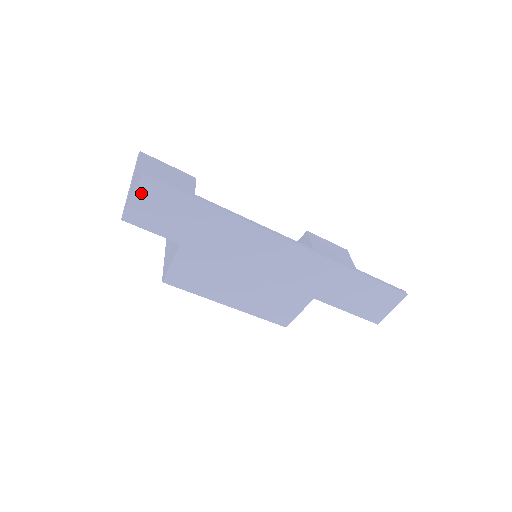
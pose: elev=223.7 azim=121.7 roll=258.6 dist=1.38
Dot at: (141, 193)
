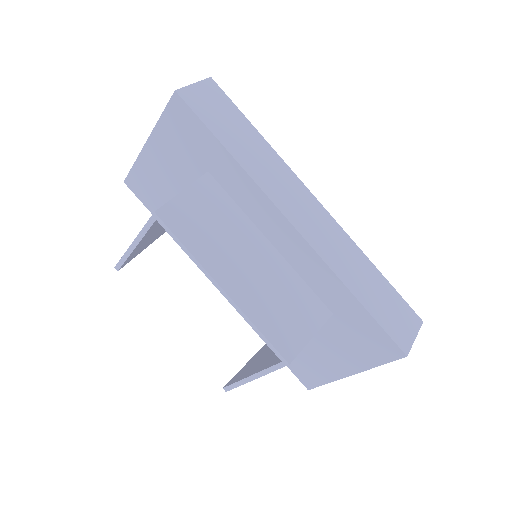
Dot at: (202, 86)
